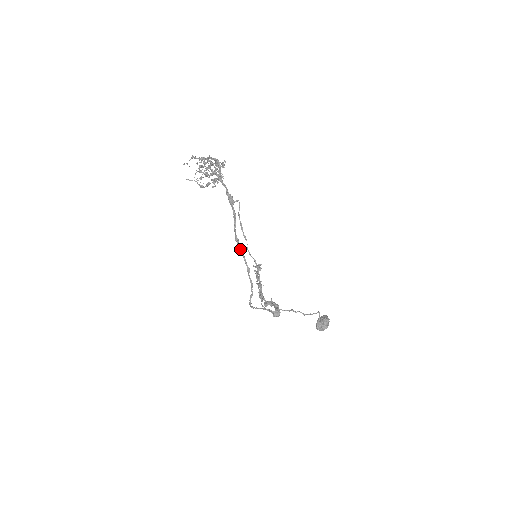
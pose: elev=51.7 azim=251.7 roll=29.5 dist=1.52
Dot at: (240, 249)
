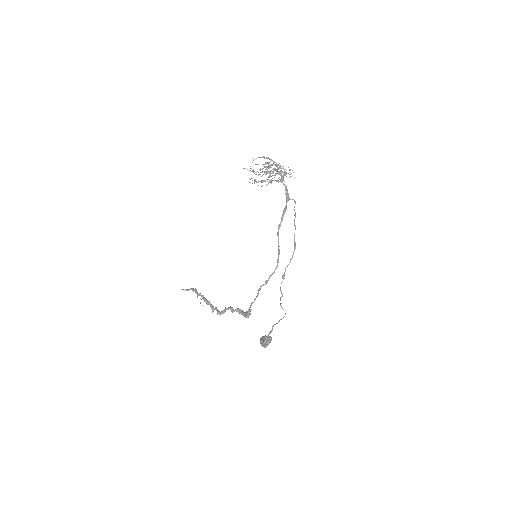
Dot at: (278, 234)
